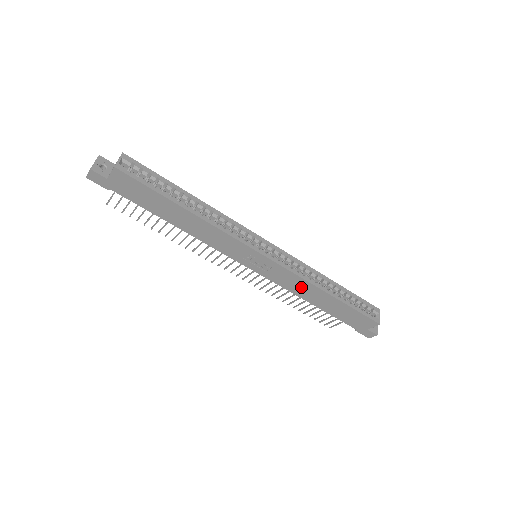
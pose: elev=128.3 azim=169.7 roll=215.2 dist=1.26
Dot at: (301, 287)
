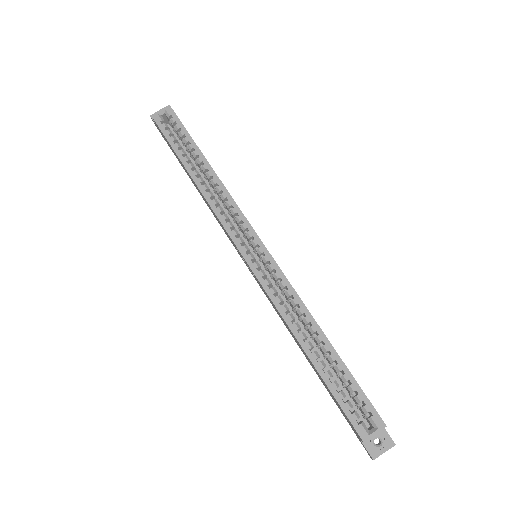
Dot at: occluded
